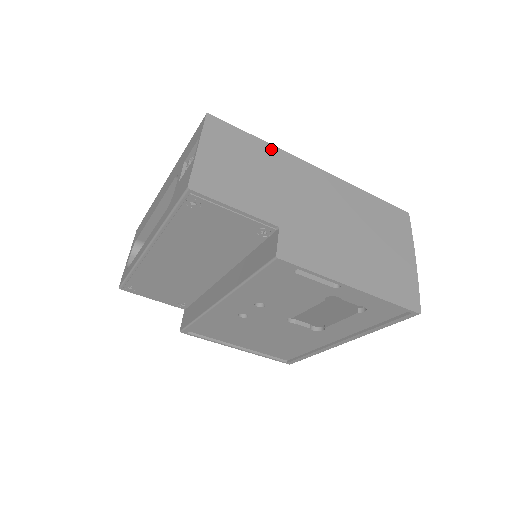
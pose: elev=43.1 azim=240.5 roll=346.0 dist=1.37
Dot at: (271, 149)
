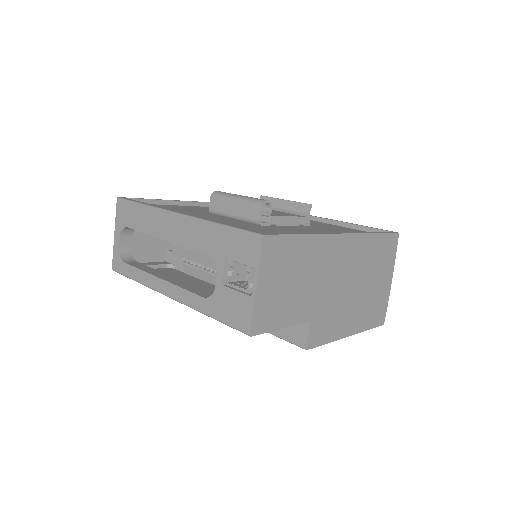
Dot at: (312, 240)
